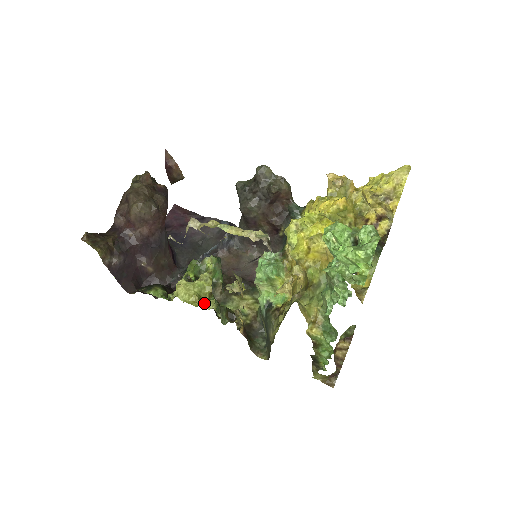
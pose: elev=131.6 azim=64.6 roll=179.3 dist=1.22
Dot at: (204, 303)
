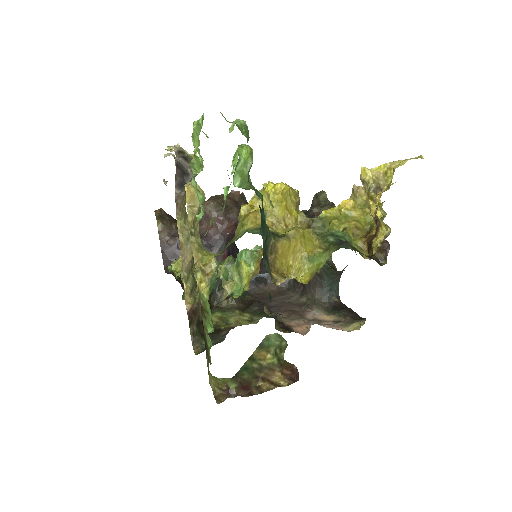
Dot at: (180, 271)
